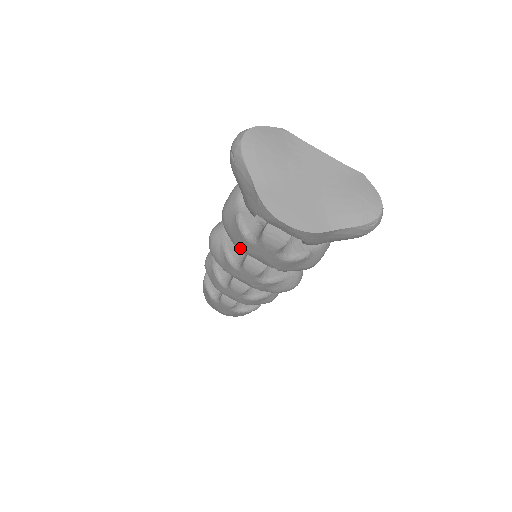
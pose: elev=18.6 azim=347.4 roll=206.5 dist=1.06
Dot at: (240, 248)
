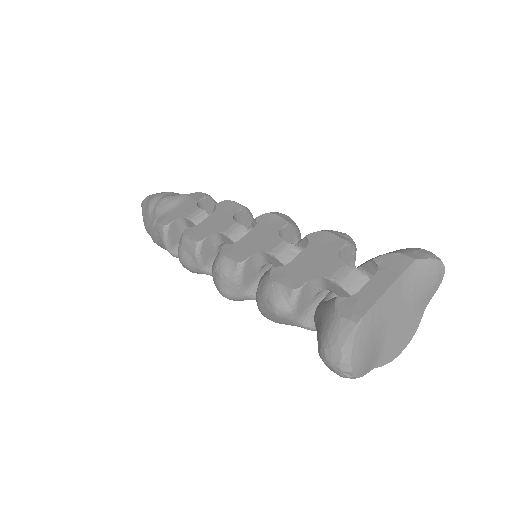
Dot at: occluded
